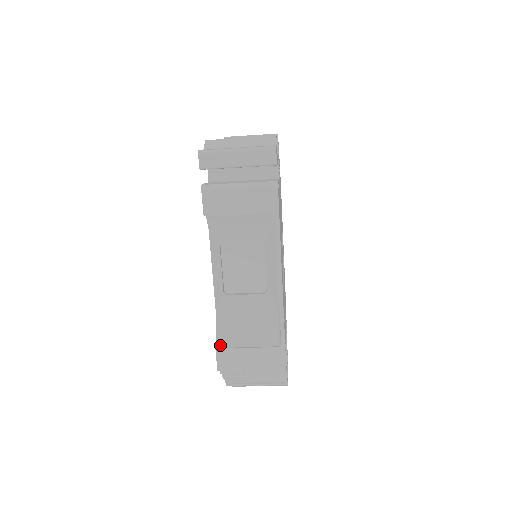
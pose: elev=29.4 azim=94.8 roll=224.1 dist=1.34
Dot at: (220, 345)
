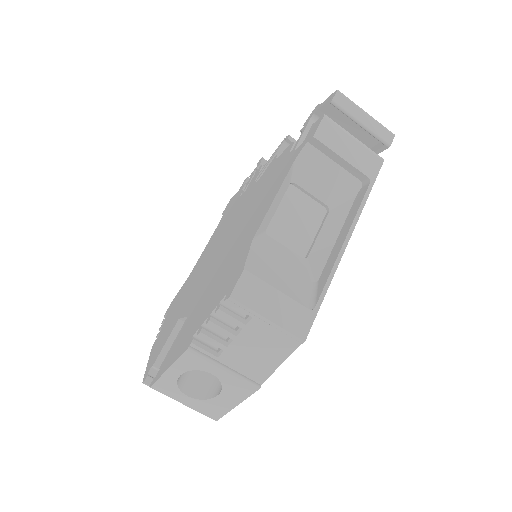
Dot at: (249, 269)
